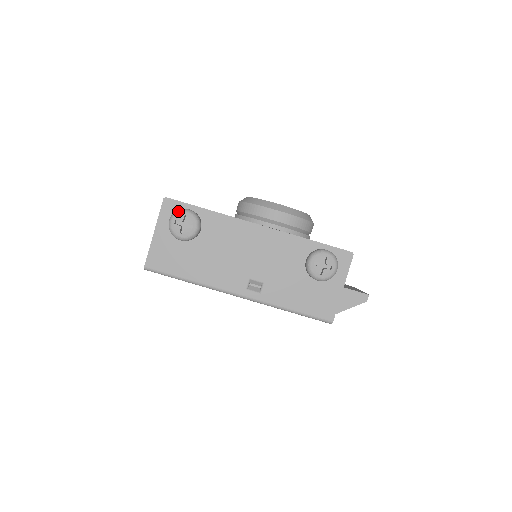
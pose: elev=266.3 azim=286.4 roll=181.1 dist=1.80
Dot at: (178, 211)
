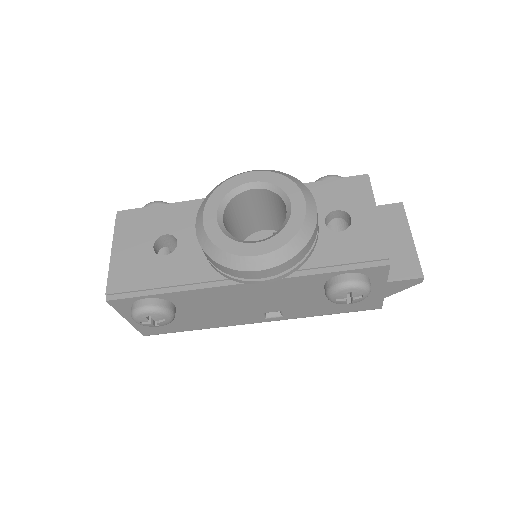
Dot at: (135, 315)
